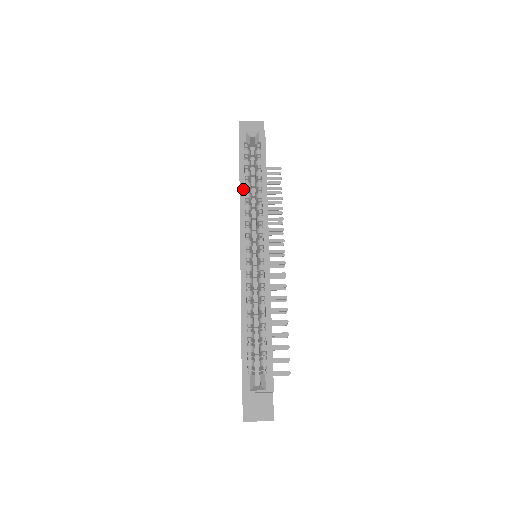
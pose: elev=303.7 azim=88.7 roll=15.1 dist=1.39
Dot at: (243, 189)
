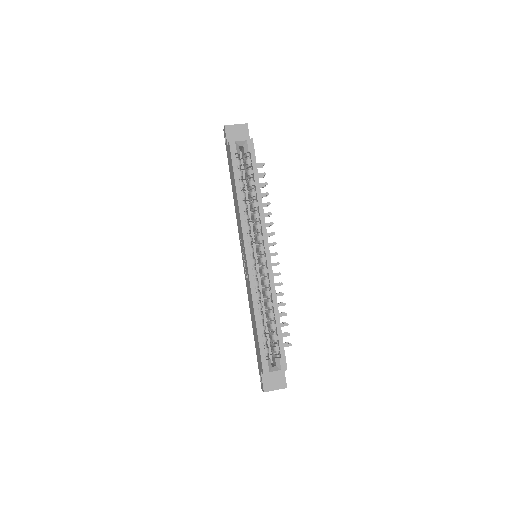
Dot at: (241, 201)
